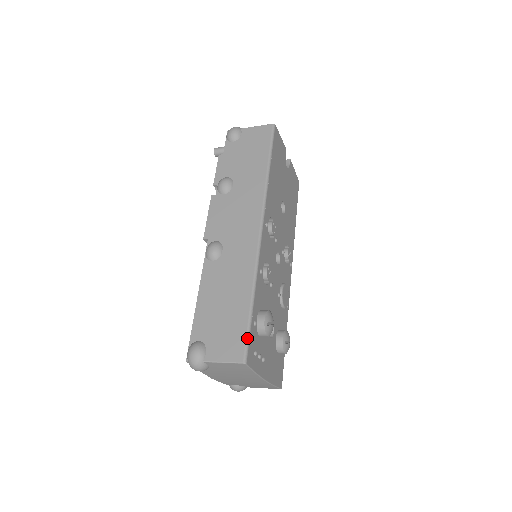
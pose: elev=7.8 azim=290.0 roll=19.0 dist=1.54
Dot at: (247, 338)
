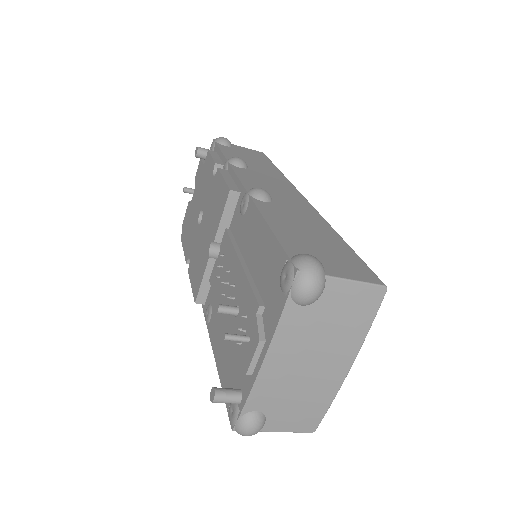
Dot at: occluded
